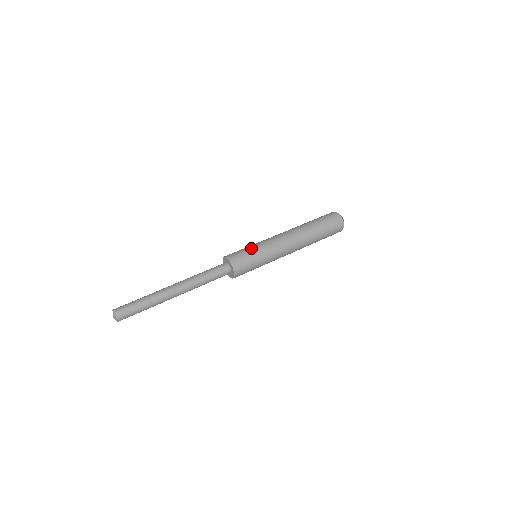
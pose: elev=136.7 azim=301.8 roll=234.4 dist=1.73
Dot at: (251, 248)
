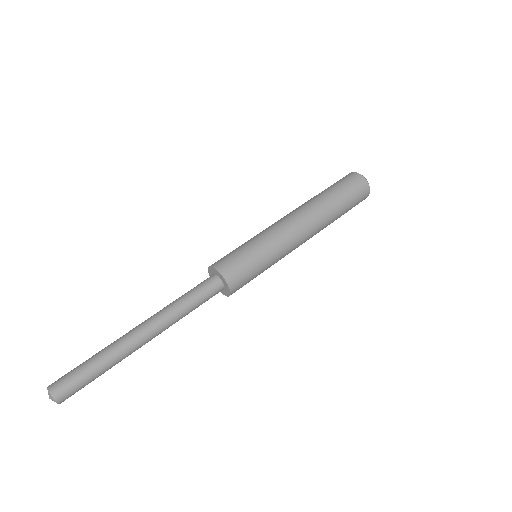
Dot at: (245, 245)
